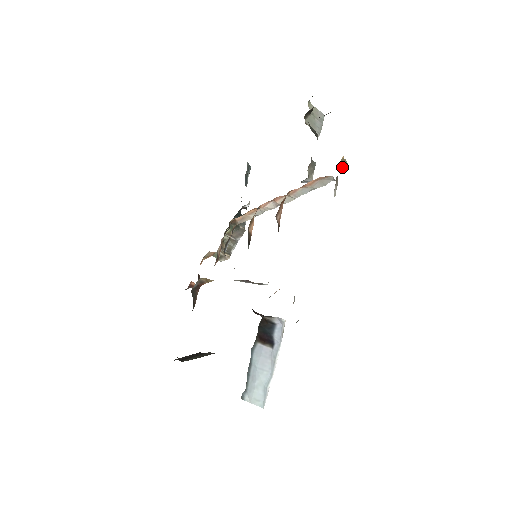
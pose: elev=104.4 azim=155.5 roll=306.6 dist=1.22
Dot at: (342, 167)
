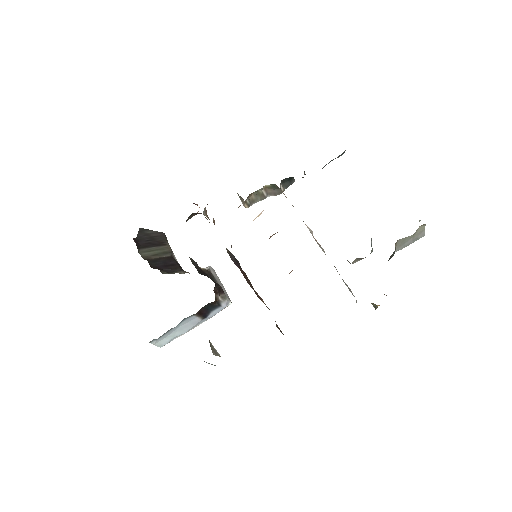
Dot at: occluded
